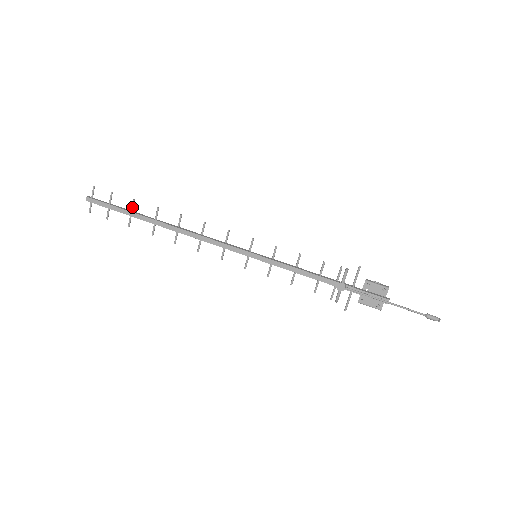
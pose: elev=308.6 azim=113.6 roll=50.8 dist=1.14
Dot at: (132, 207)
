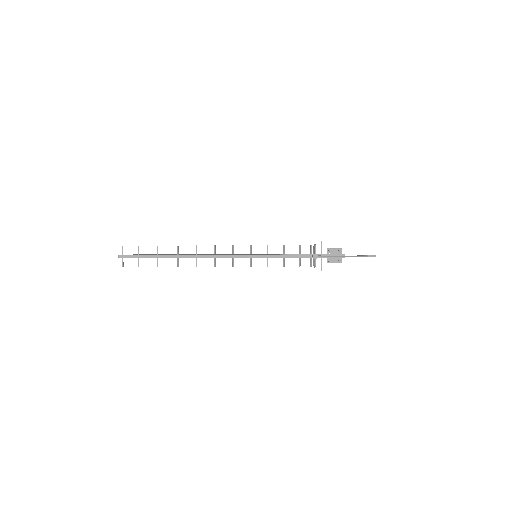
Dot at: (157, 251)
